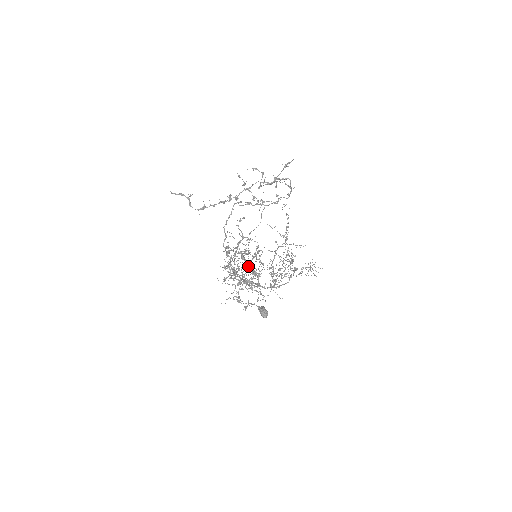
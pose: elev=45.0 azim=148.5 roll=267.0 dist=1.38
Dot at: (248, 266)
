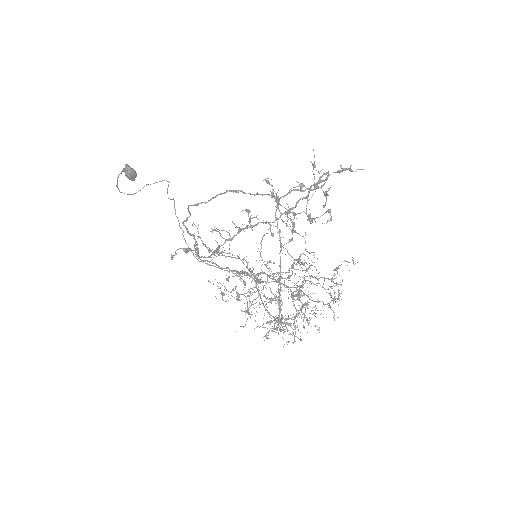
Dot at: (294, 319)
